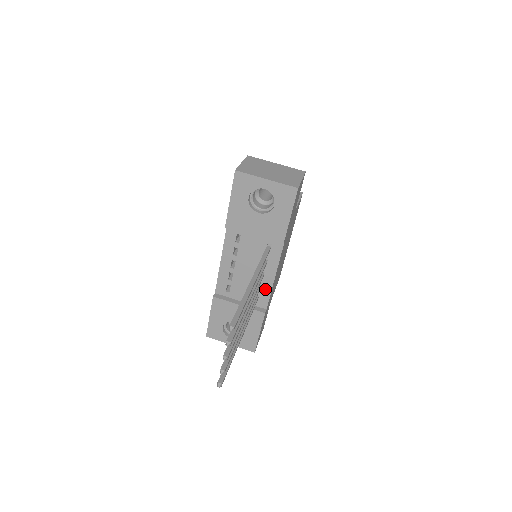
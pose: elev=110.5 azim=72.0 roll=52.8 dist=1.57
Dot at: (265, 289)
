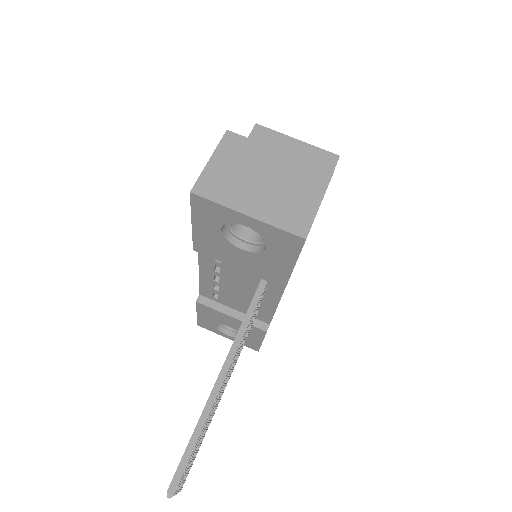
Dot at: (265, 310)
